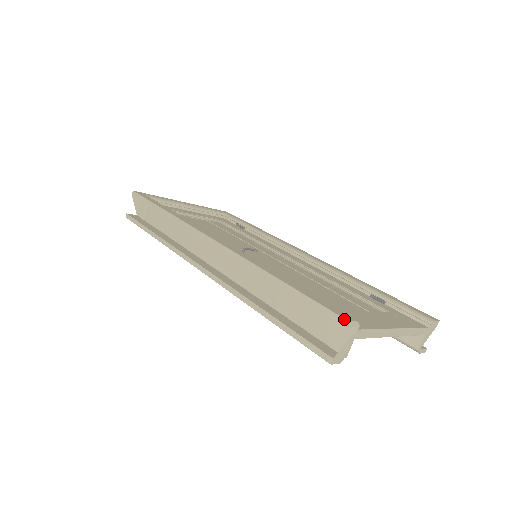
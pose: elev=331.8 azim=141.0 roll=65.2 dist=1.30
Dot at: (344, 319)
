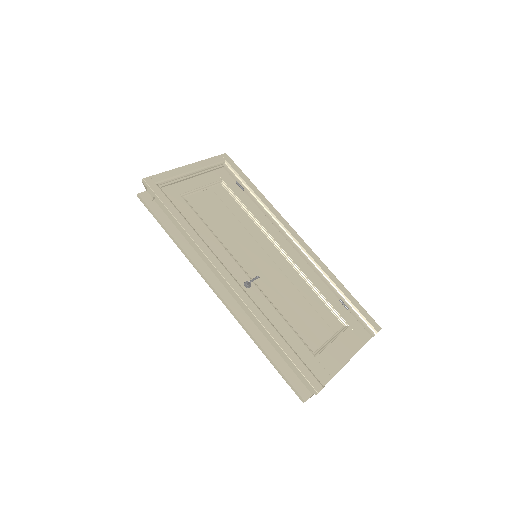
Dot at: (316, 391)
